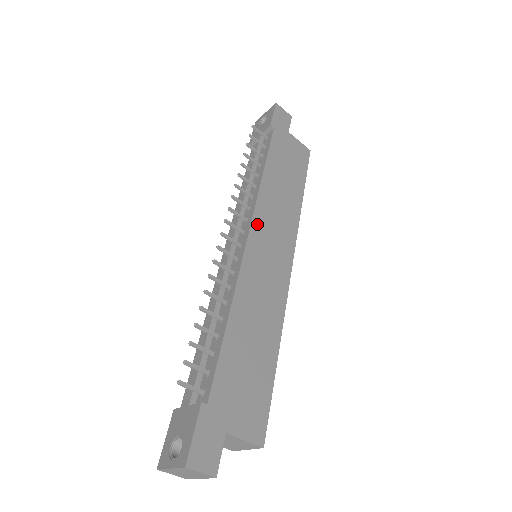
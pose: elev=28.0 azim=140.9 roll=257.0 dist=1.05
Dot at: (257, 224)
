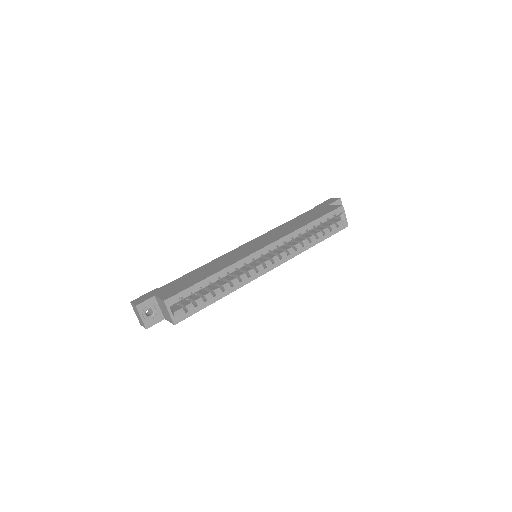
Dot at: (256, 240)
